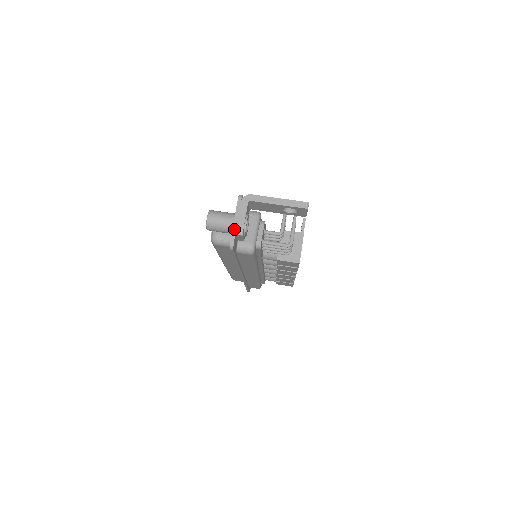
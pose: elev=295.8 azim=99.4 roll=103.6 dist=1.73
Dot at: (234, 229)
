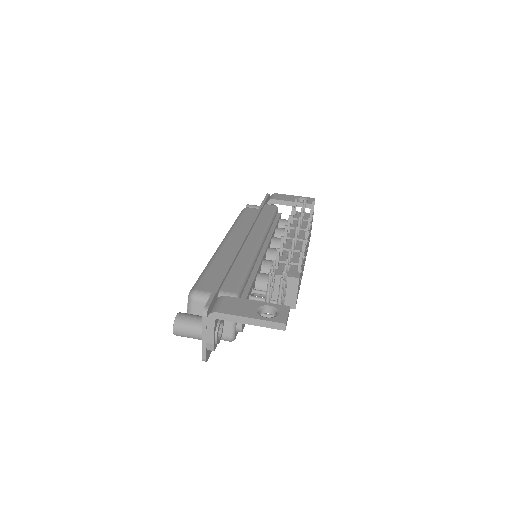
Dot at: (204, 347)
